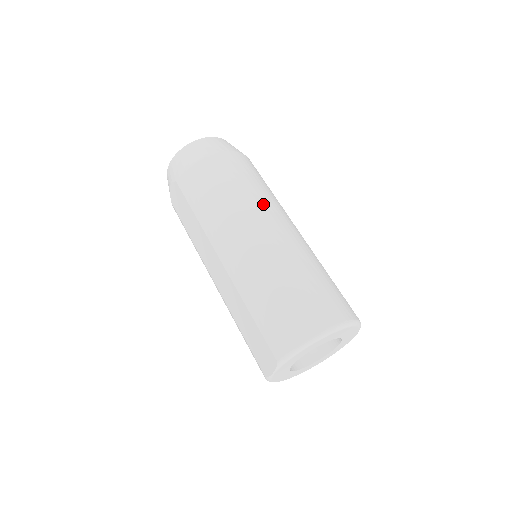
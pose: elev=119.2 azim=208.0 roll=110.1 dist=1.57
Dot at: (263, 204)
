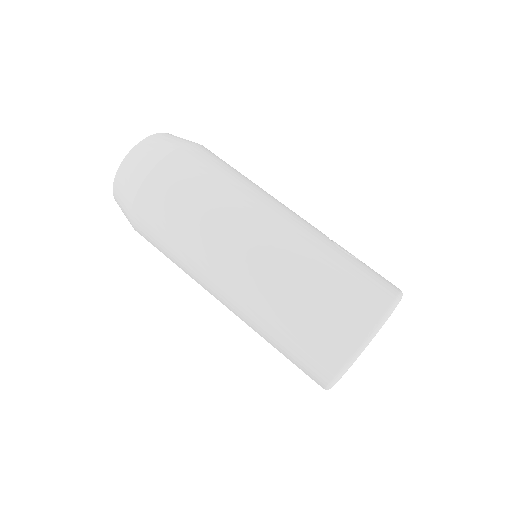
Dot at: (219, 225)
